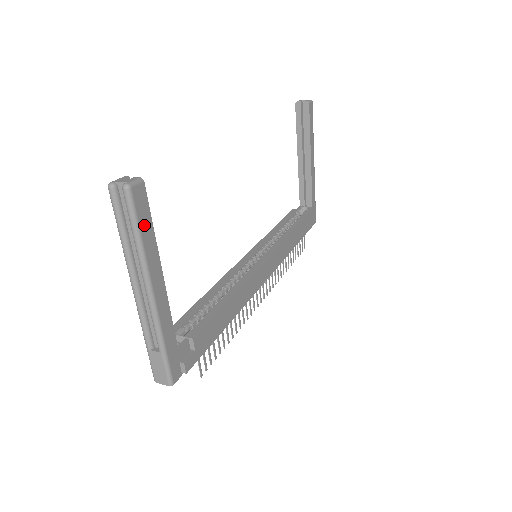
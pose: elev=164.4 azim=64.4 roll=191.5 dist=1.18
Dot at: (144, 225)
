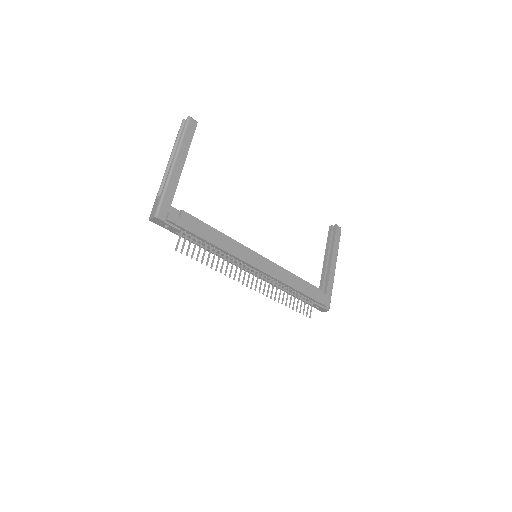
Dot at: (188, 135)
